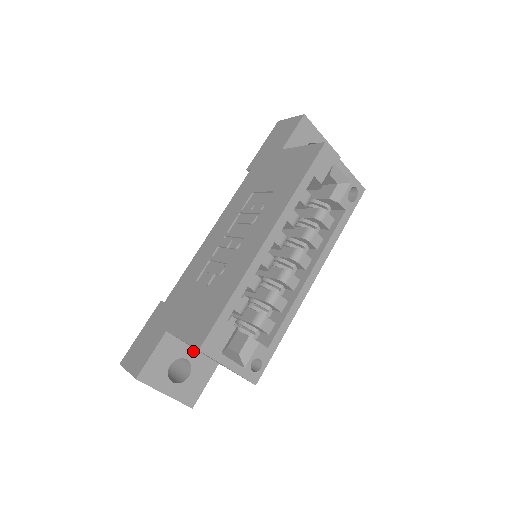
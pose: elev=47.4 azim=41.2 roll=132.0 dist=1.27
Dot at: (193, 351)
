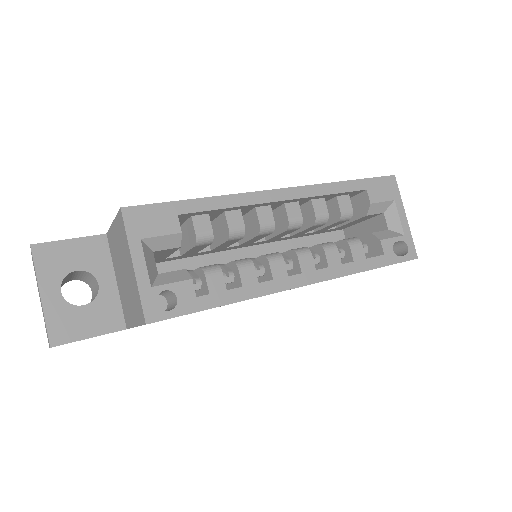
Dot at: (113, 283)
